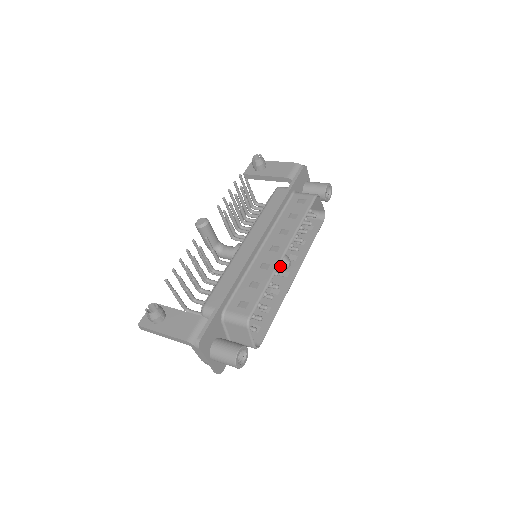
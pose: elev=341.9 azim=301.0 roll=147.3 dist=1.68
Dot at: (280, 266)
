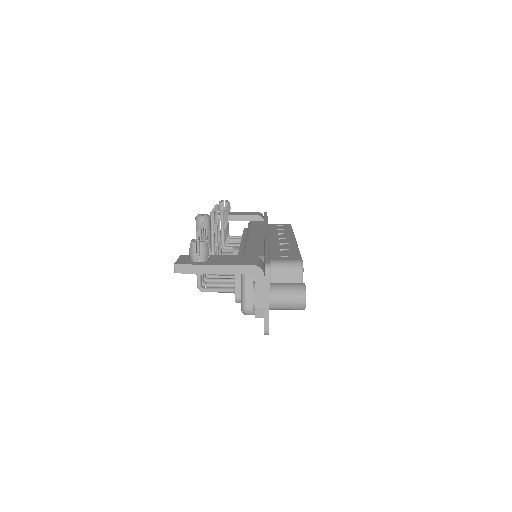
Dot at: occluded
